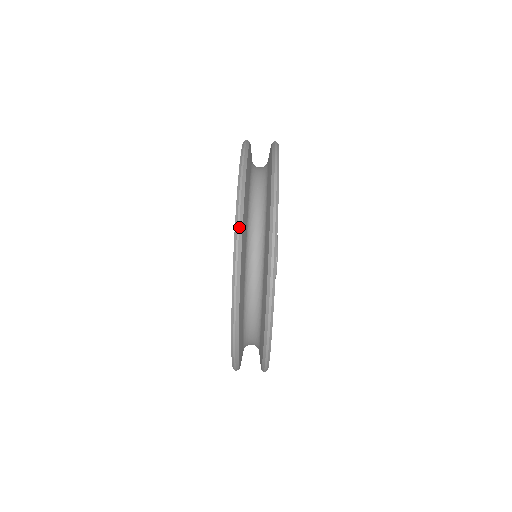
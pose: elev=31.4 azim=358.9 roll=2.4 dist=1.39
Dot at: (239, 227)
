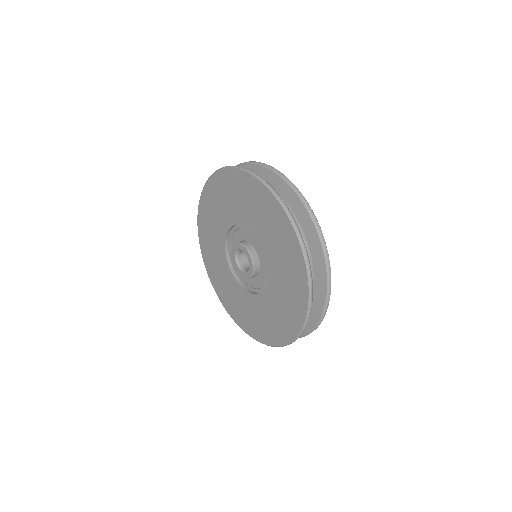
Dot at: (276, 193)
